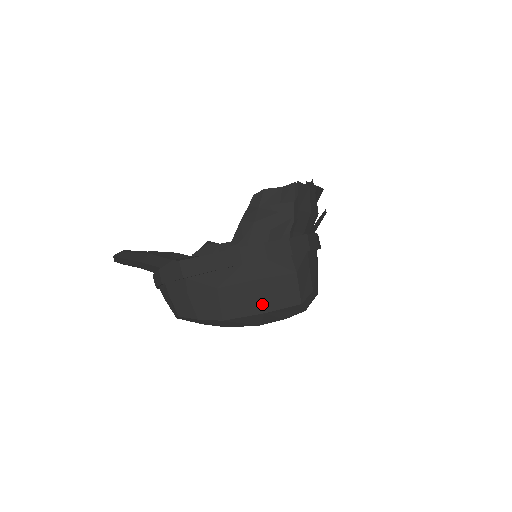
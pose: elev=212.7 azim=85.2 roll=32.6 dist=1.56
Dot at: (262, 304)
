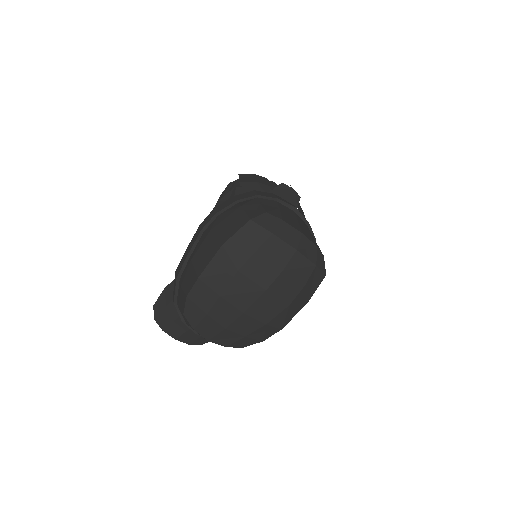
Dot at: (219, 241)
